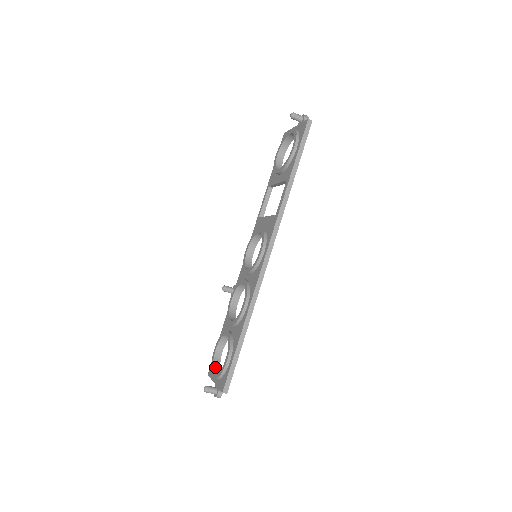
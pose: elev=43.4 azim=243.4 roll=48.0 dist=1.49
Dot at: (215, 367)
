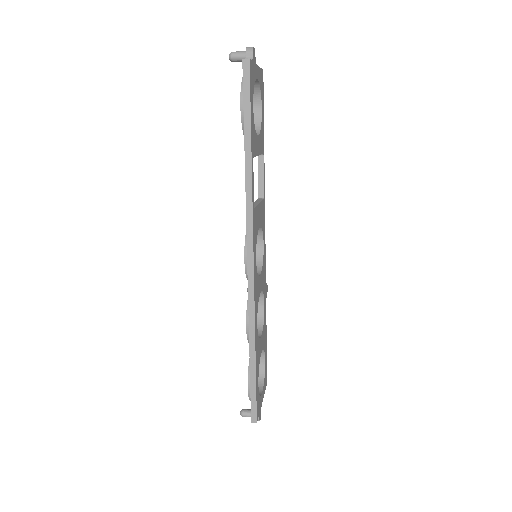
Dot at: (258, 381)
